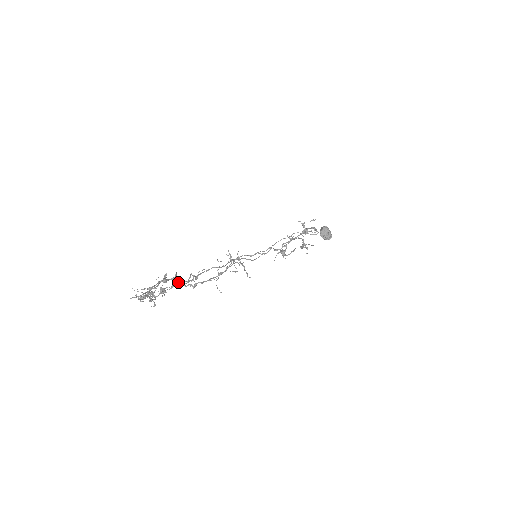
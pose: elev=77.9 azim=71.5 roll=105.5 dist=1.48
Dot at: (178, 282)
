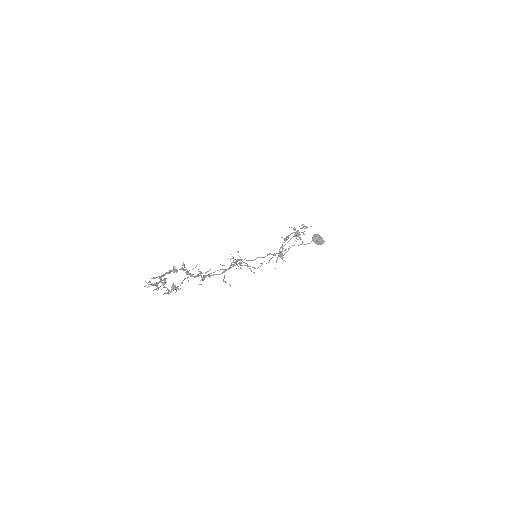
Dot at: (186, 269)
